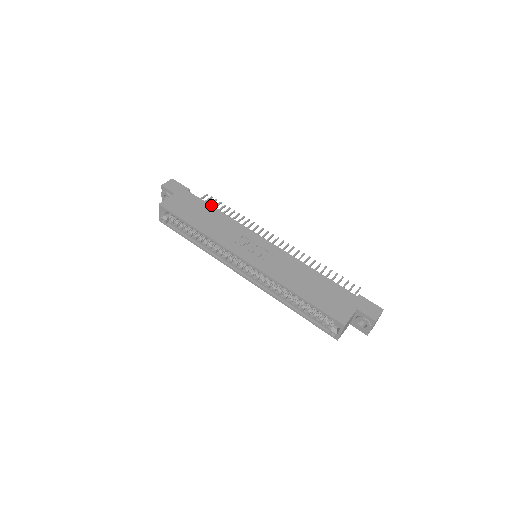
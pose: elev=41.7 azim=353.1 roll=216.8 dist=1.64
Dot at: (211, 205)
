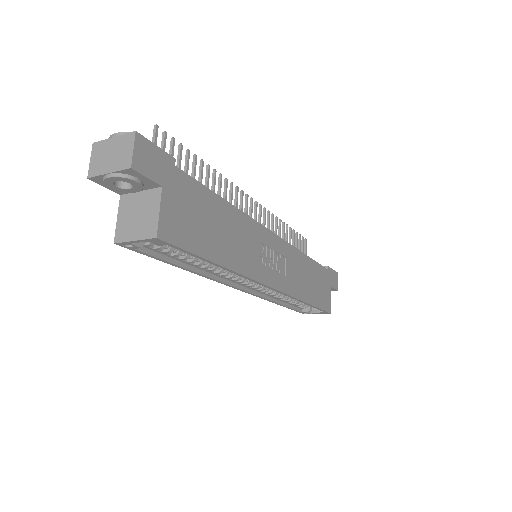
Dot at: occluded
